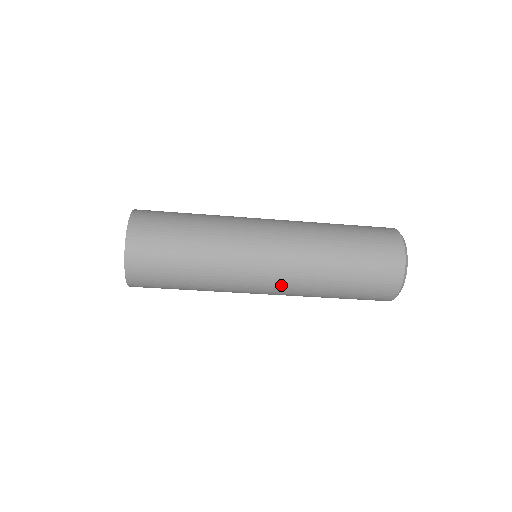
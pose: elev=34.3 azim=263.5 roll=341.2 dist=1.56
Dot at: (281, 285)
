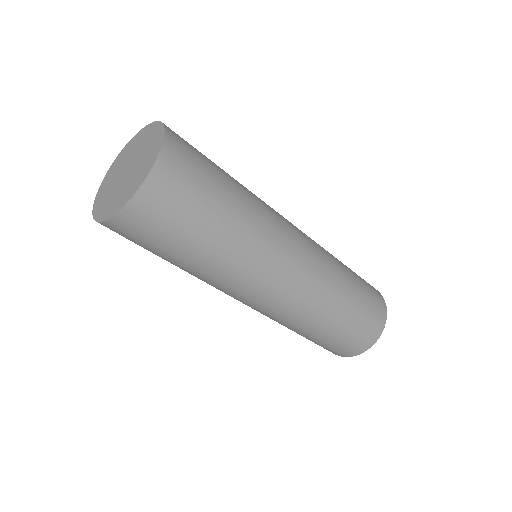
Dot at: (295, 293)
